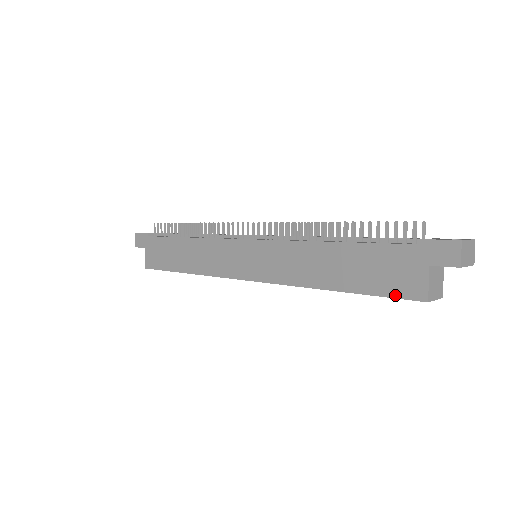
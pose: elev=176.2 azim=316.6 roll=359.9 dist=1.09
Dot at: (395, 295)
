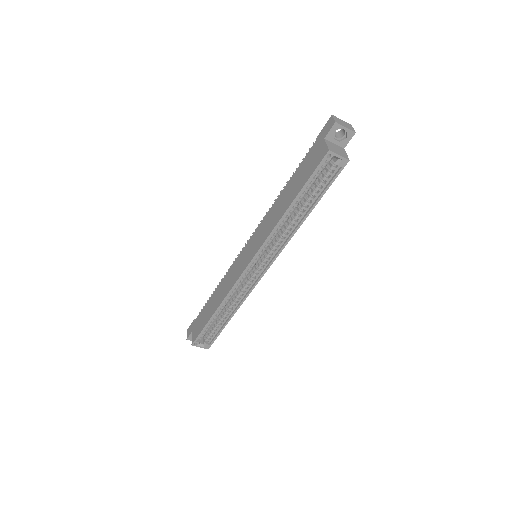
Dot at: (315, 167)
